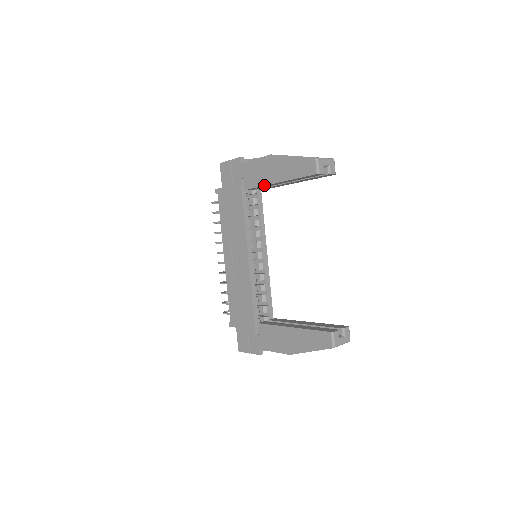
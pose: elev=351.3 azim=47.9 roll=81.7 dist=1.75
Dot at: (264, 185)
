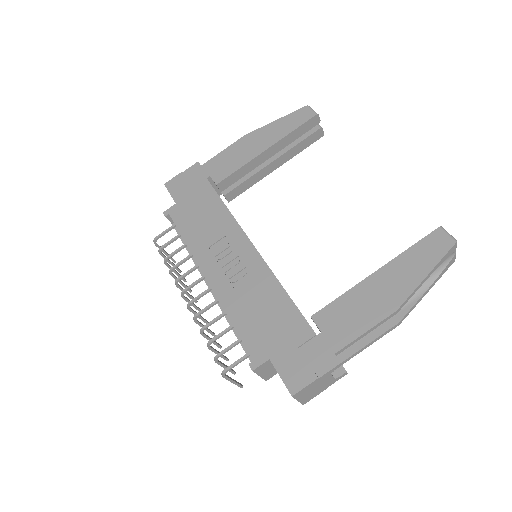
Dot at: (247, 162)
